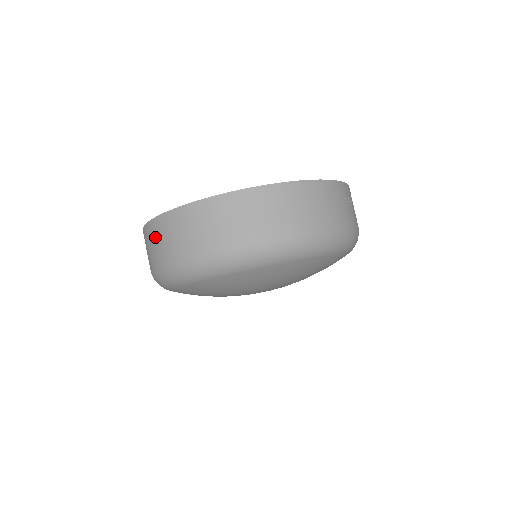
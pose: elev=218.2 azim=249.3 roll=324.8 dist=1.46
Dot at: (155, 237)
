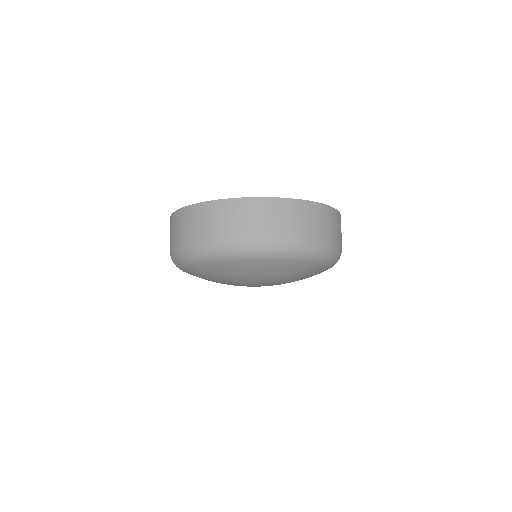
Dot at: (197, 218)
